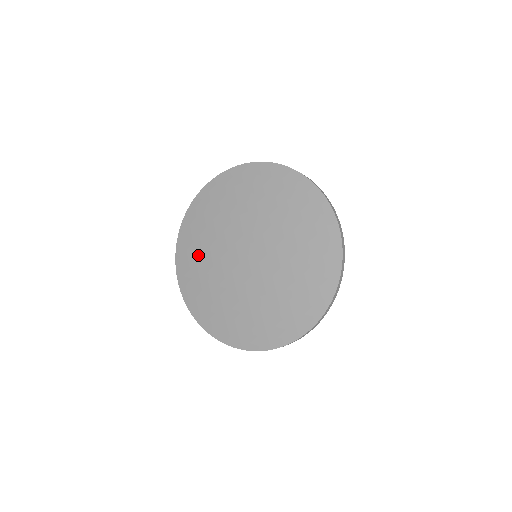
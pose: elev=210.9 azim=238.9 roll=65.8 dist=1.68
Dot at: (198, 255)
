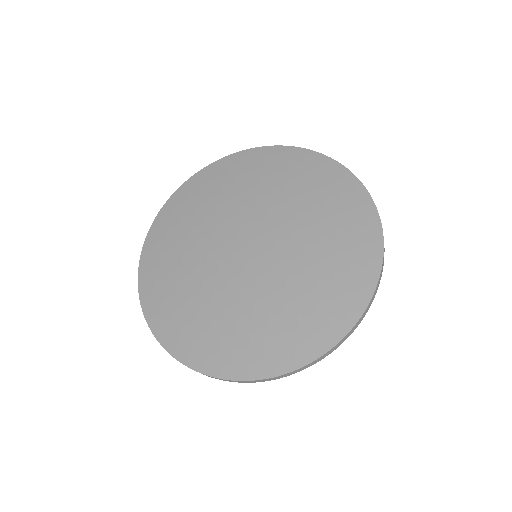
Dot at: (183, 229)
